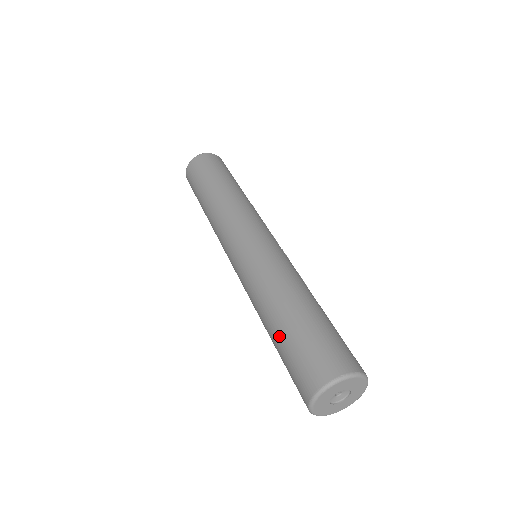
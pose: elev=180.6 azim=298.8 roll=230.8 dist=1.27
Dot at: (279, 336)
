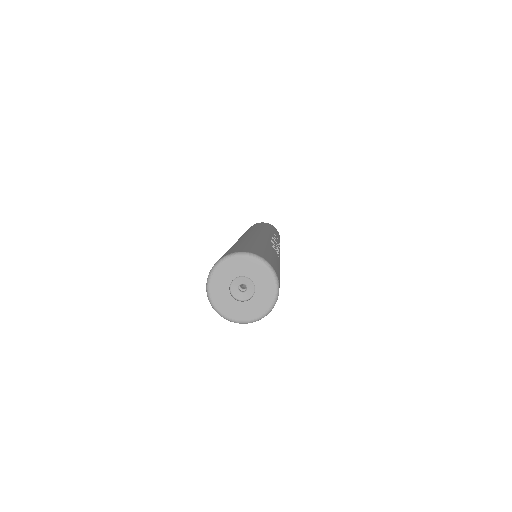
Dot at: occluded
